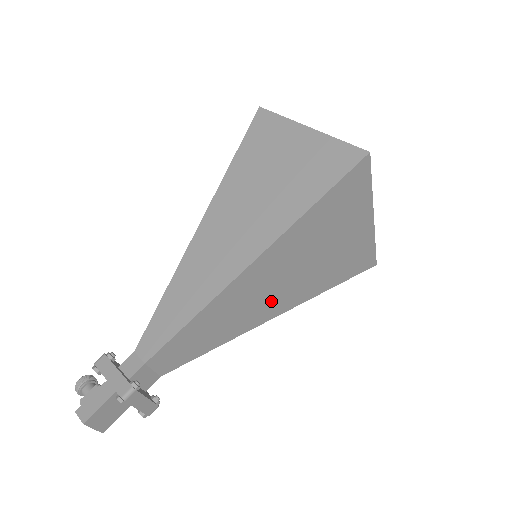
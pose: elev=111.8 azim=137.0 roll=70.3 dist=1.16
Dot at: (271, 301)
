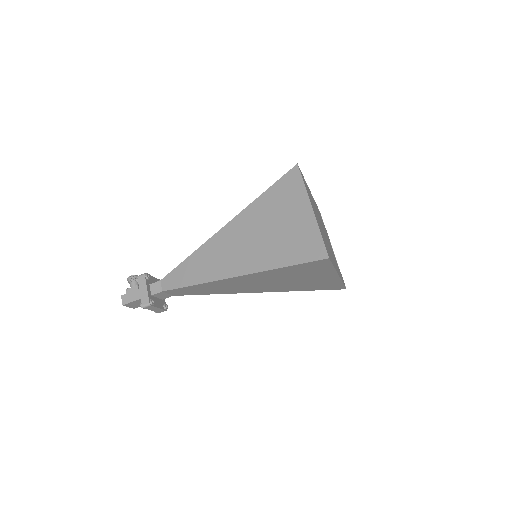
Dot at: (252, 288)
